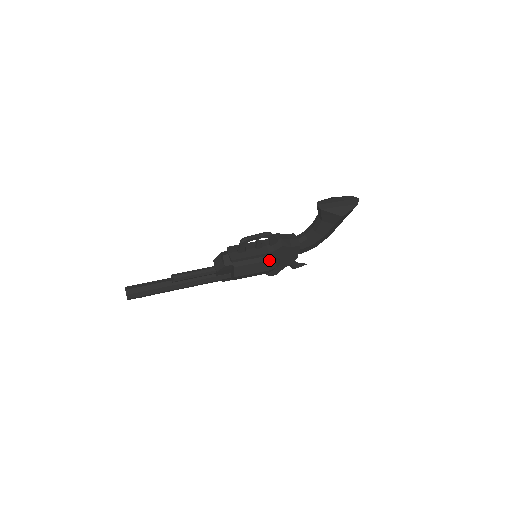
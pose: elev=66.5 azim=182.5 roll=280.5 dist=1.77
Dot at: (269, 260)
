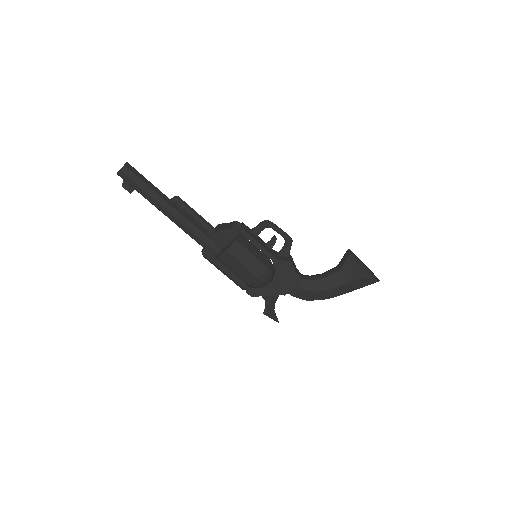
Dot at: (267, 267)
